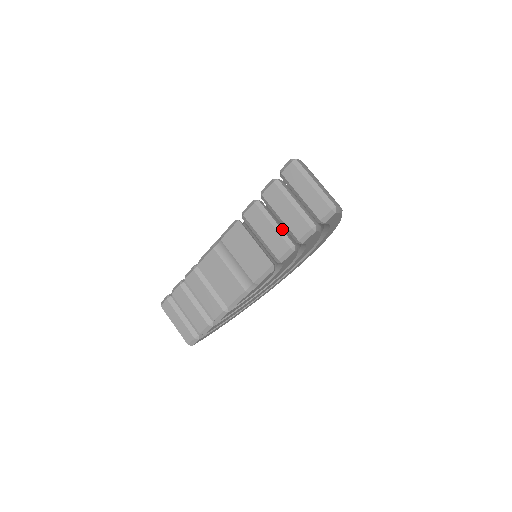
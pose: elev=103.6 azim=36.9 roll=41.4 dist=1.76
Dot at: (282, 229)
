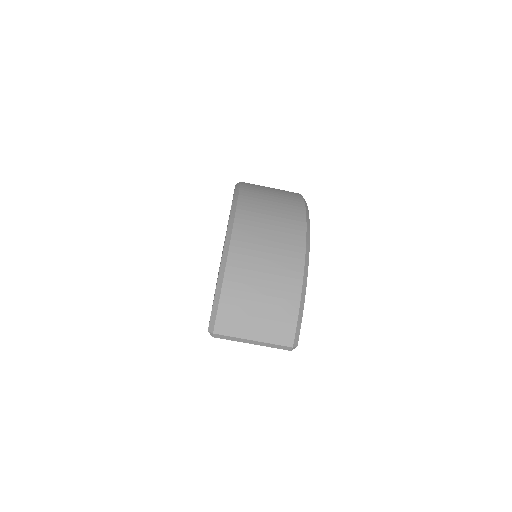
Dot at: occluded
